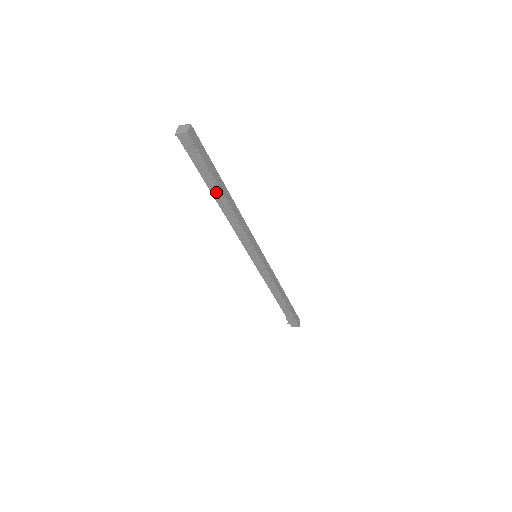
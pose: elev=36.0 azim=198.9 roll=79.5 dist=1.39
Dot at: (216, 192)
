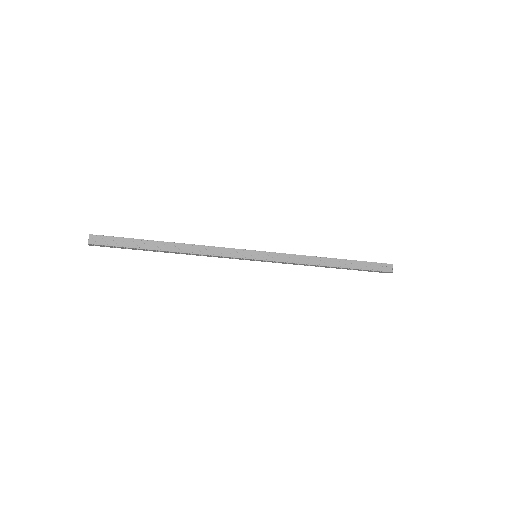
Dot at: (156, 251)
